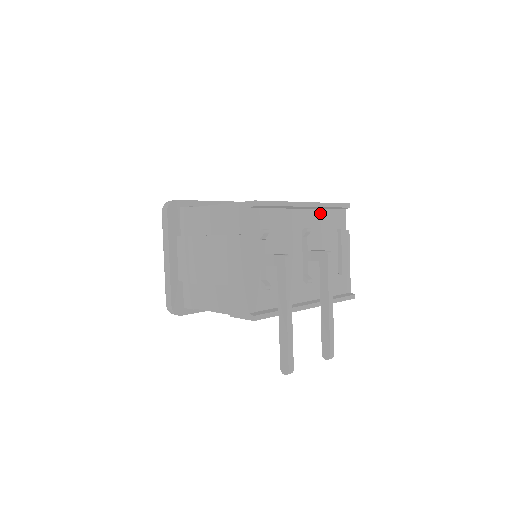
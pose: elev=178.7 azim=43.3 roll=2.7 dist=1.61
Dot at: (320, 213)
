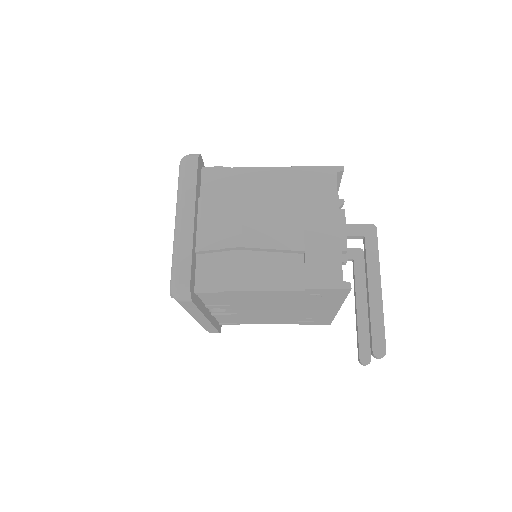
Dot at: occluded
